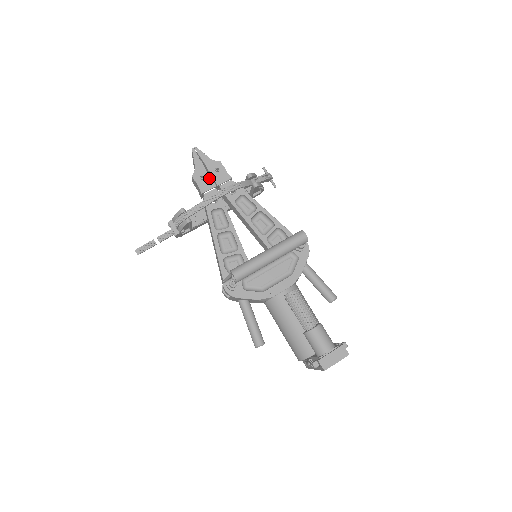
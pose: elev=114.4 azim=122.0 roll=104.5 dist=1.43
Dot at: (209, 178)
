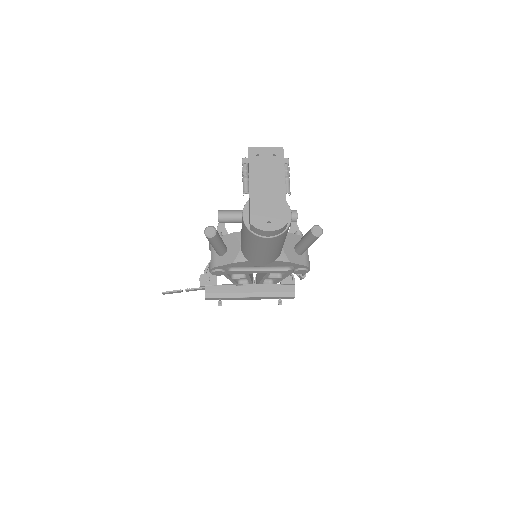
Dot at: occluded
